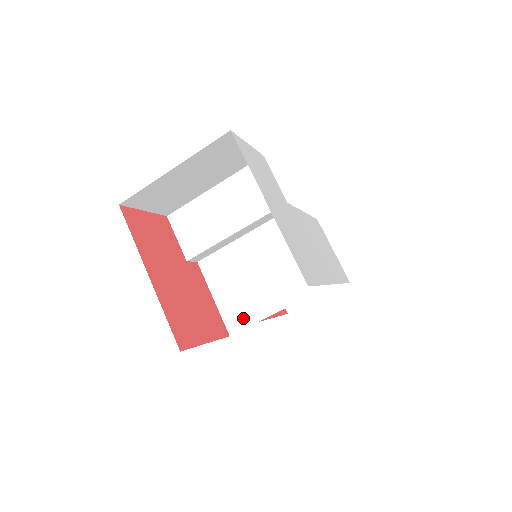
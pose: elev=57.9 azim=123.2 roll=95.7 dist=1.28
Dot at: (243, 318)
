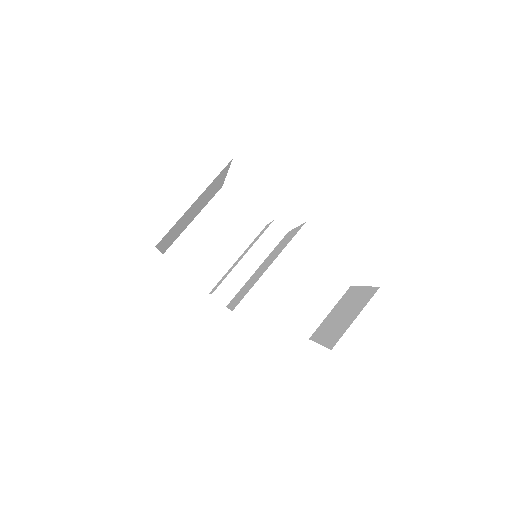
Dot at: (245, 294)
